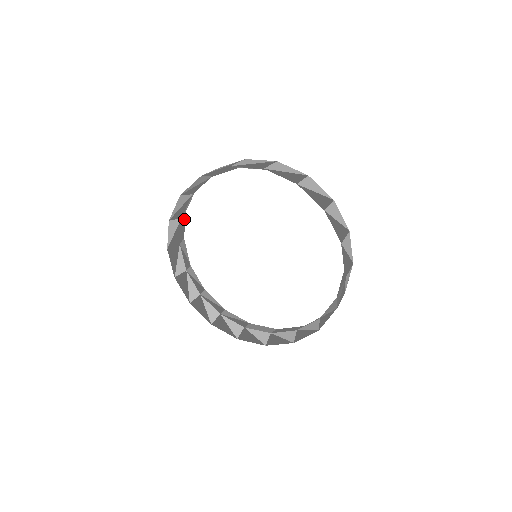
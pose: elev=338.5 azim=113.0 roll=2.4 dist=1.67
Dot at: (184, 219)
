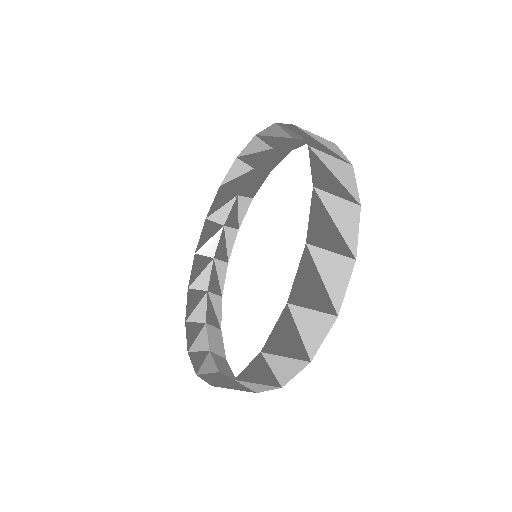
Dot at: (263, 177)
